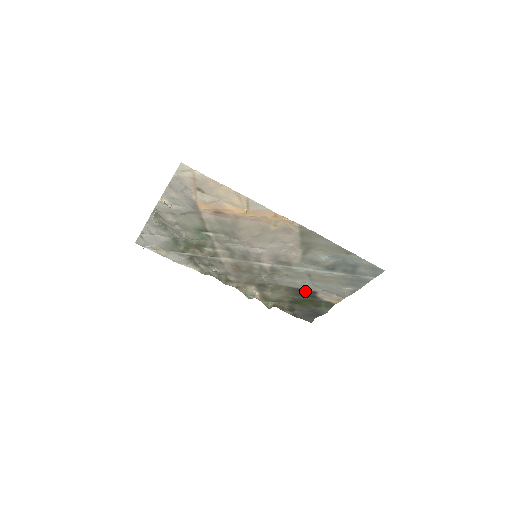
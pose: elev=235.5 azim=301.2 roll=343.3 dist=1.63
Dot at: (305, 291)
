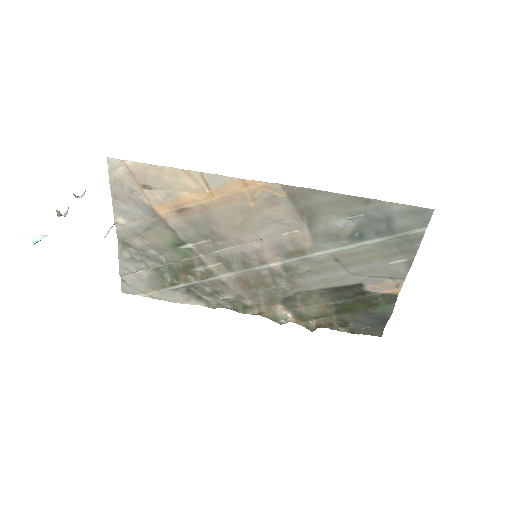
Dot at: (346, 288)
